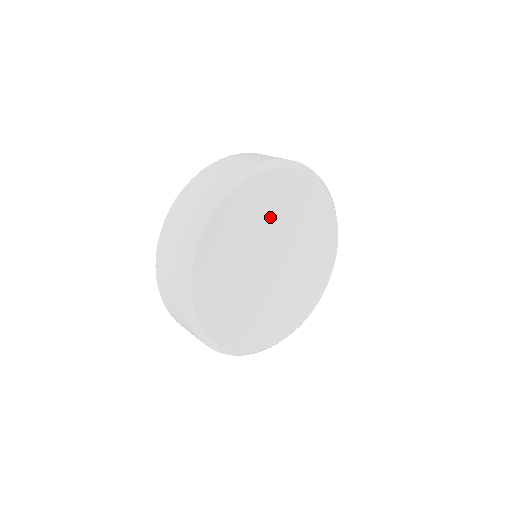
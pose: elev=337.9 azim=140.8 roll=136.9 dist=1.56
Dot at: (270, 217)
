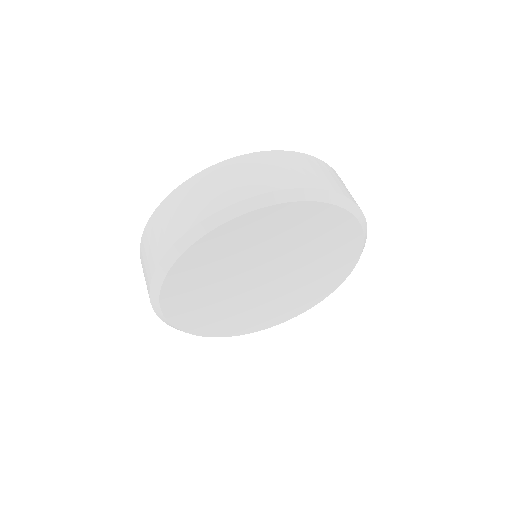
Dot at: (291, 242)
